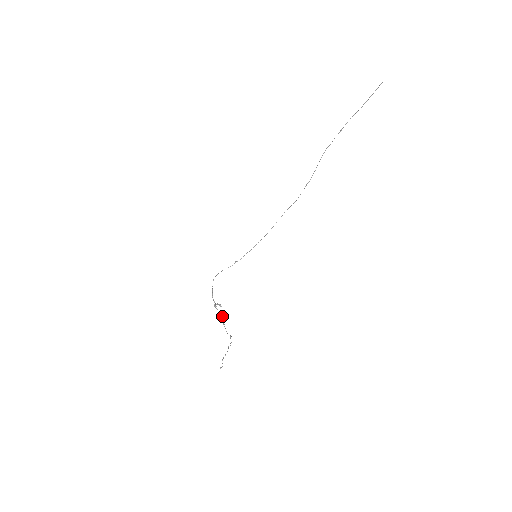
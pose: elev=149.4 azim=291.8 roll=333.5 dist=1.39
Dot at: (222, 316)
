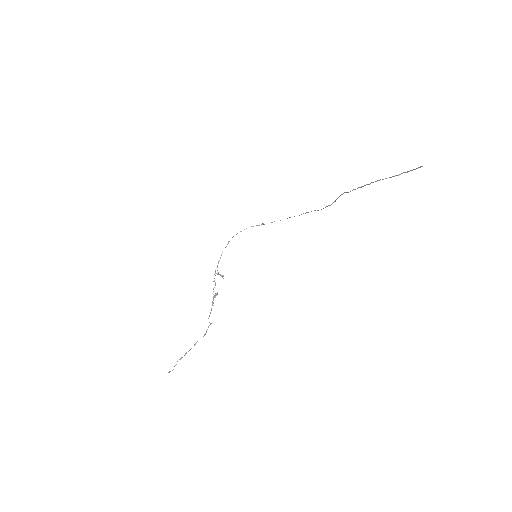
Dot at: (216, 293)
